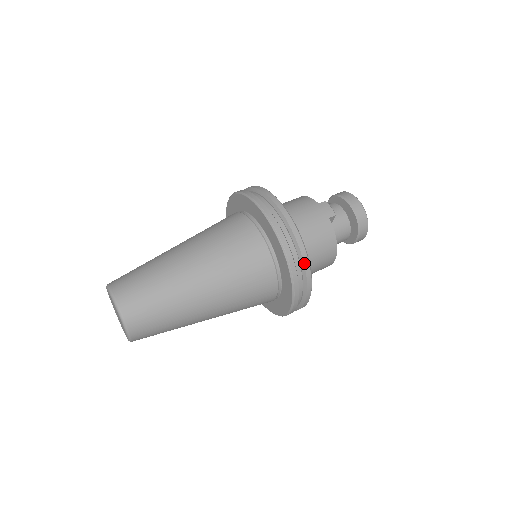
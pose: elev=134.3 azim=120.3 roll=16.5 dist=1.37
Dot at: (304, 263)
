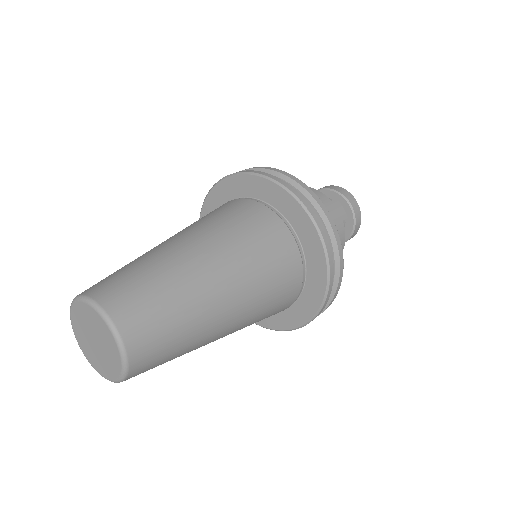
Dot at: (339, 278)
